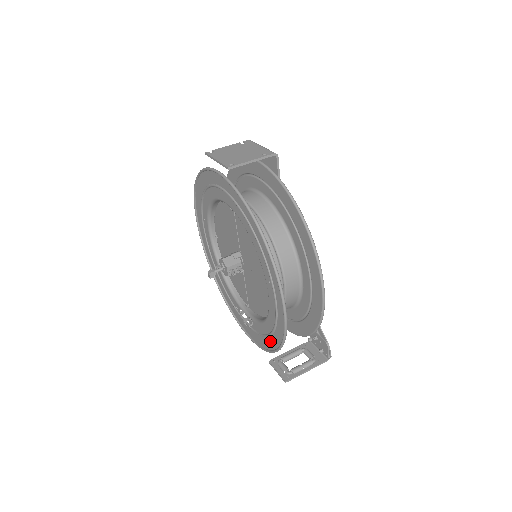
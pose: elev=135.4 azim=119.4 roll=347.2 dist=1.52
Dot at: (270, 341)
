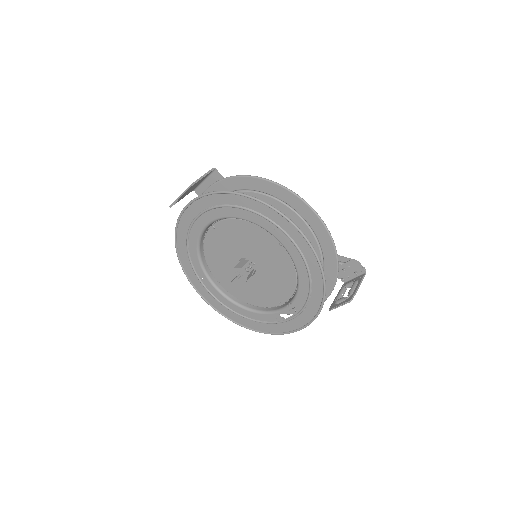
Dot at: (315, 291)
